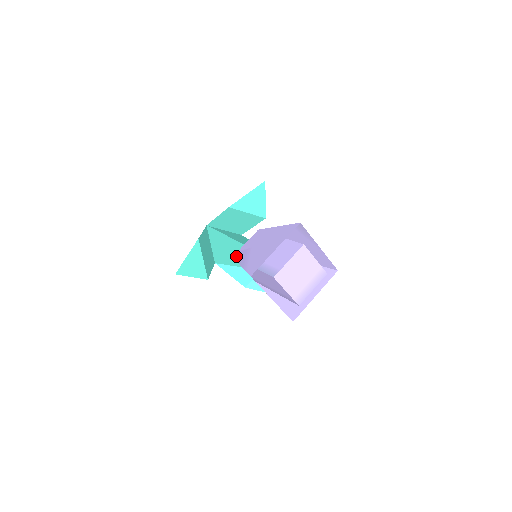
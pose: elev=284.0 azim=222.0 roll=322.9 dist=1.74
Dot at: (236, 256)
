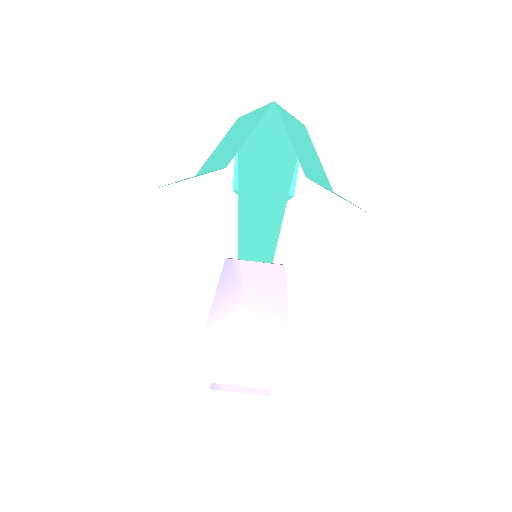
Dot at: (227, 272)
